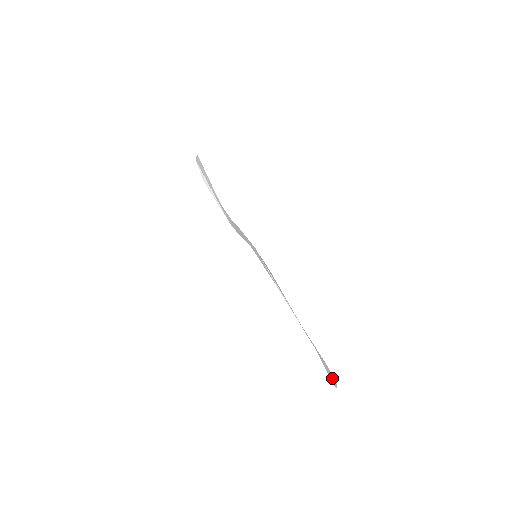
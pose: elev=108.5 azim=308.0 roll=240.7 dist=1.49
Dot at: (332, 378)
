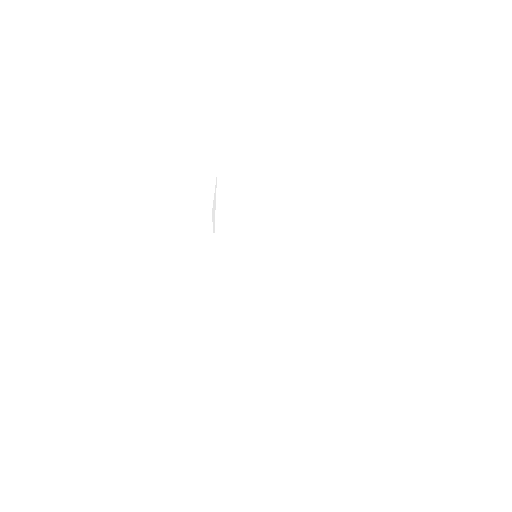
Dot at: occluded
